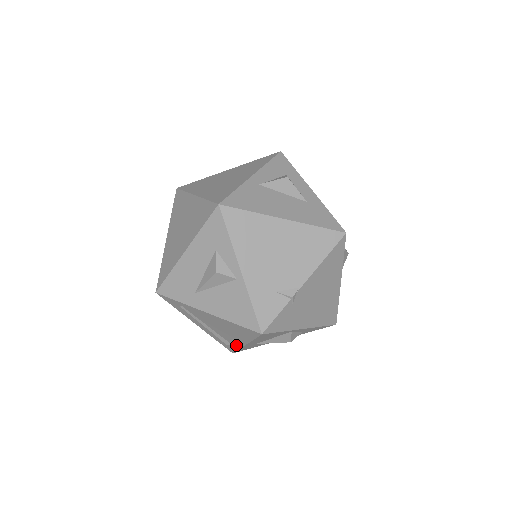
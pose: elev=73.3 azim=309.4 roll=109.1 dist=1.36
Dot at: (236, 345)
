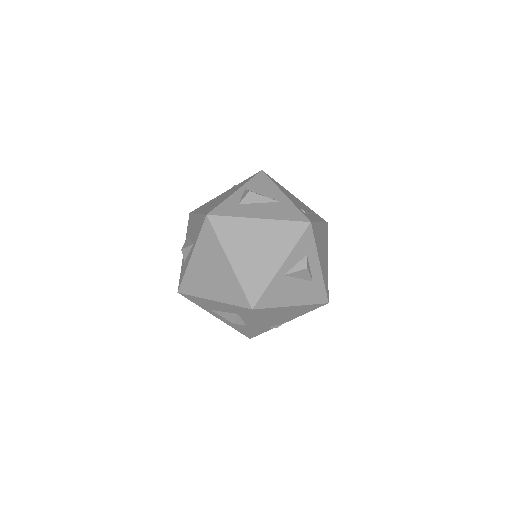
Dot at: occluded
